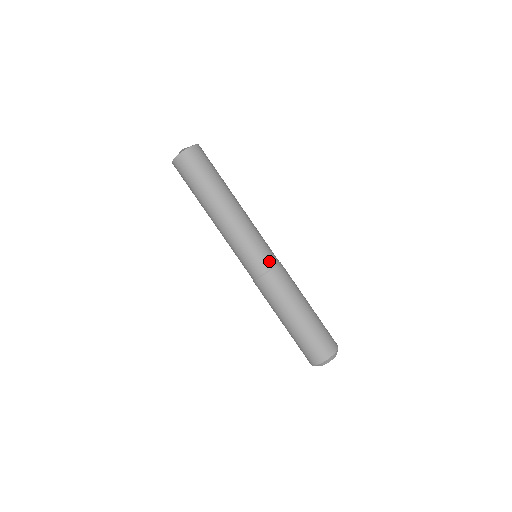
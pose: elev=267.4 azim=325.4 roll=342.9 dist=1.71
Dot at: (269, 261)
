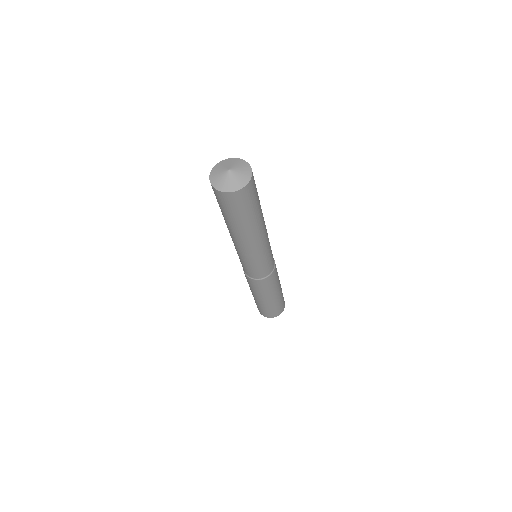
Dot at: (256, 276)
